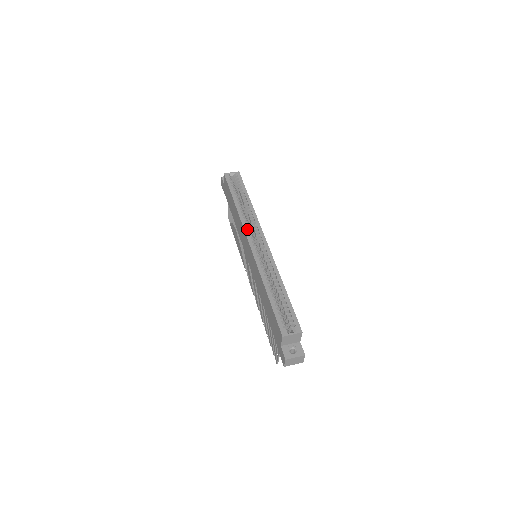
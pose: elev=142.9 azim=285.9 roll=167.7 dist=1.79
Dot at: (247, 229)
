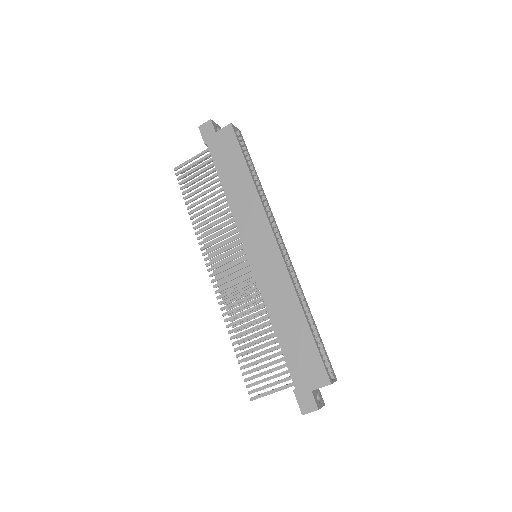
Dot at: occluded
